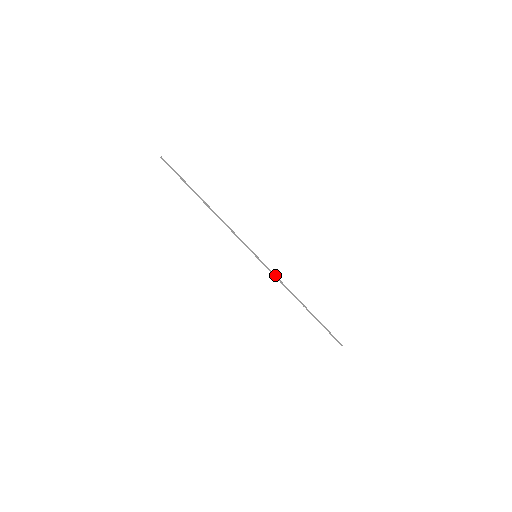
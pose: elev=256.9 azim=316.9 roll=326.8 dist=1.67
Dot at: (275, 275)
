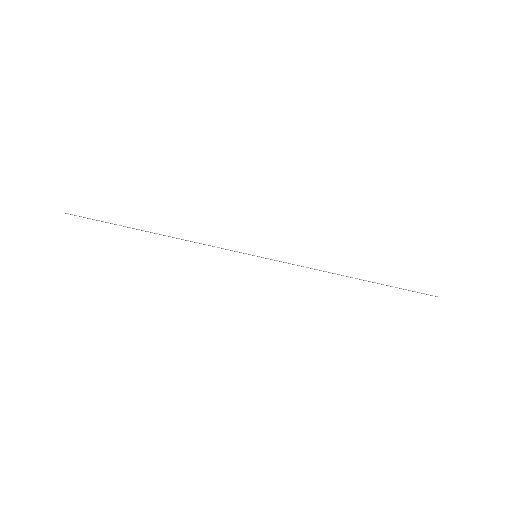
Dot at: occluded
